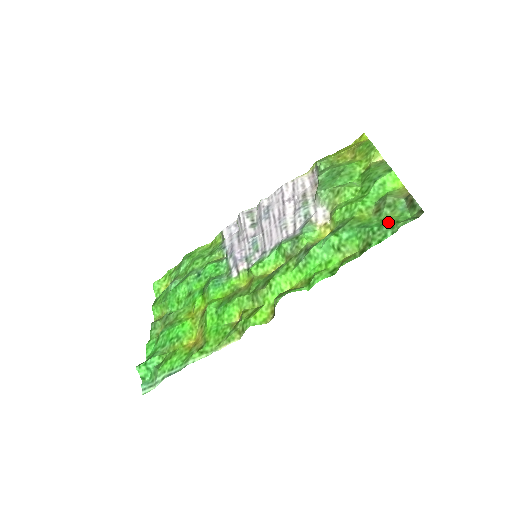
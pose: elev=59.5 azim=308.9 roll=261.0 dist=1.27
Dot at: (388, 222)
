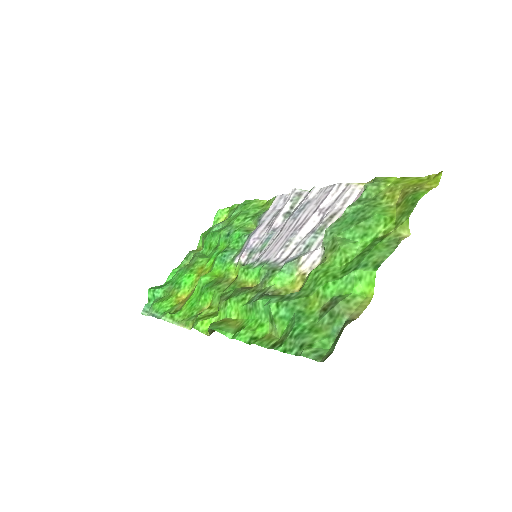
Dot at: (308, 336)
